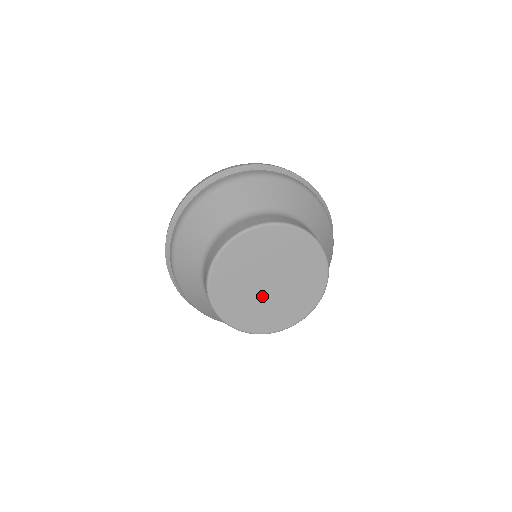
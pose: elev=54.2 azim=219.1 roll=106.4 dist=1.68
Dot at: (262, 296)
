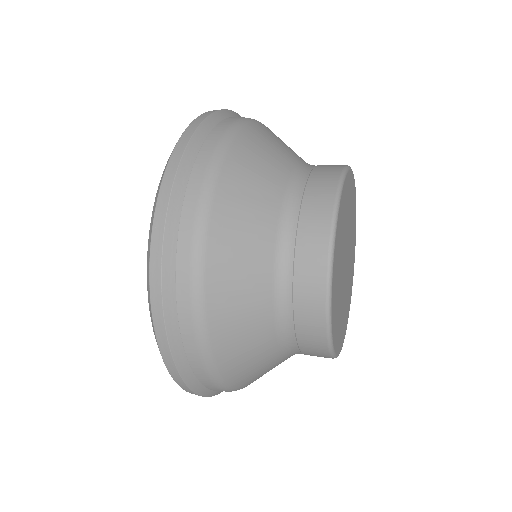
Dot at: (342, 284)
